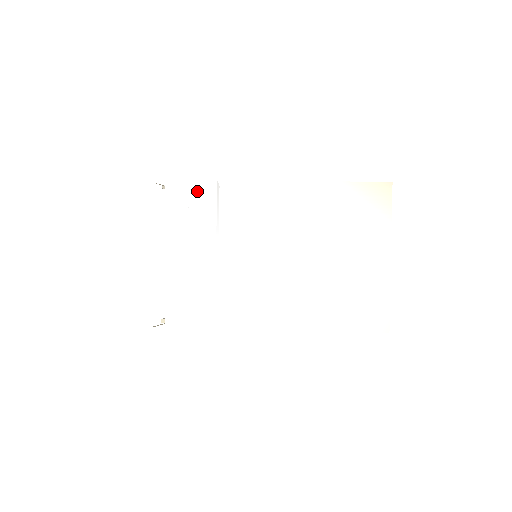
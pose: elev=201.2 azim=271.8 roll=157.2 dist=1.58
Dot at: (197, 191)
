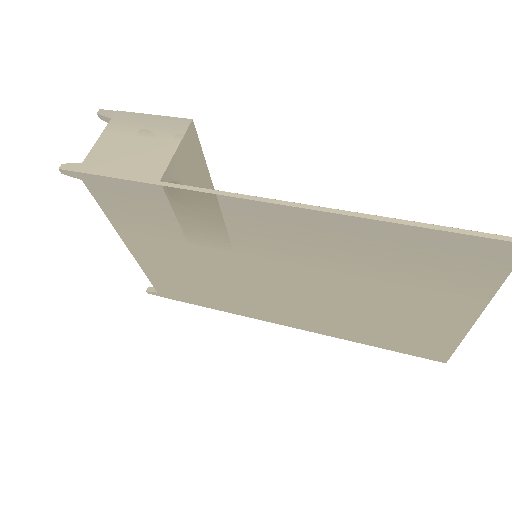
Dot at: (133, 194)
